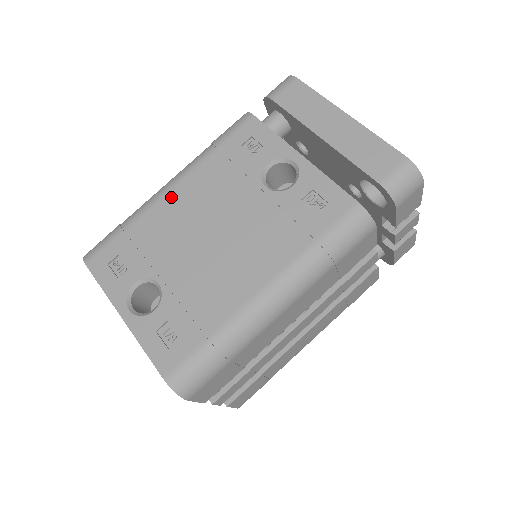
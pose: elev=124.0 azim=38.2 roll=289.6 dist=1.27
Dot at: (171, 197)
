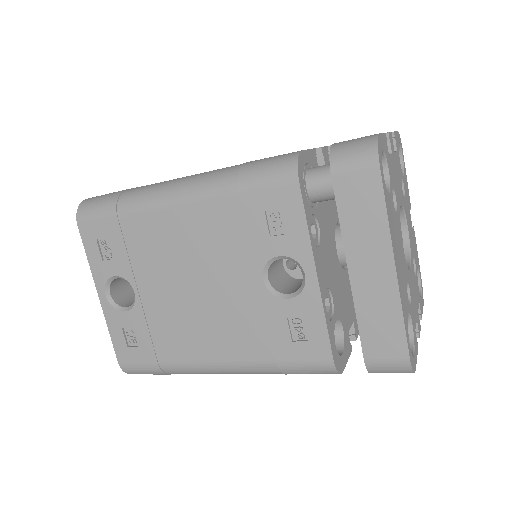
Dot at: (171, 215)
